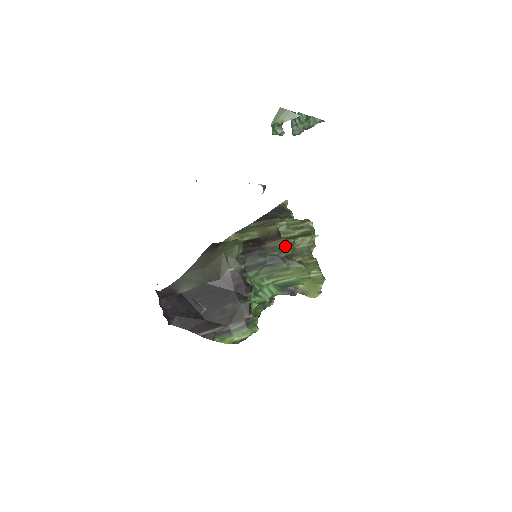
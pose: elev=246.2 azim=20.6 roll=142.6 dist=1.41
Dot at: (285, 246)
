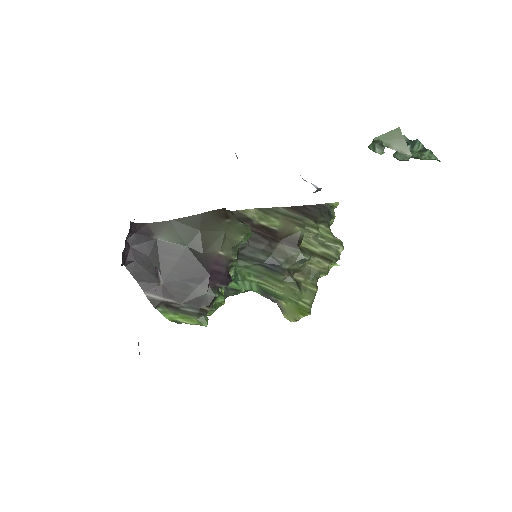
Dot at: (296, 259)
